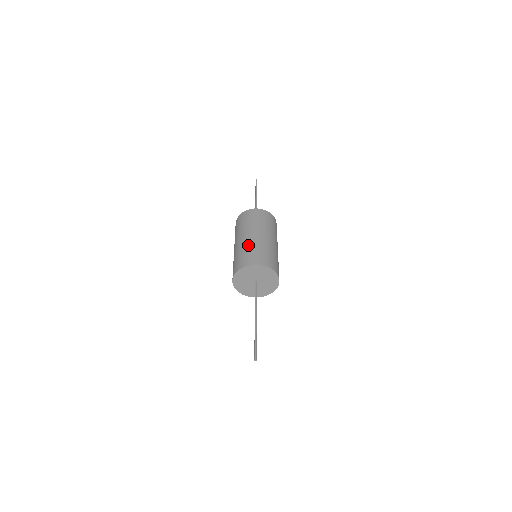
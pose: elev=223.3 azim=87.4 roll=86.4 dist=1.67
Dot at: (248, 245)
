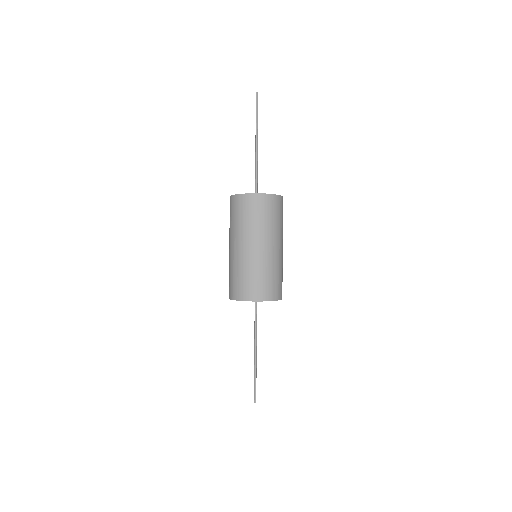
Dot at: (240, 265)
